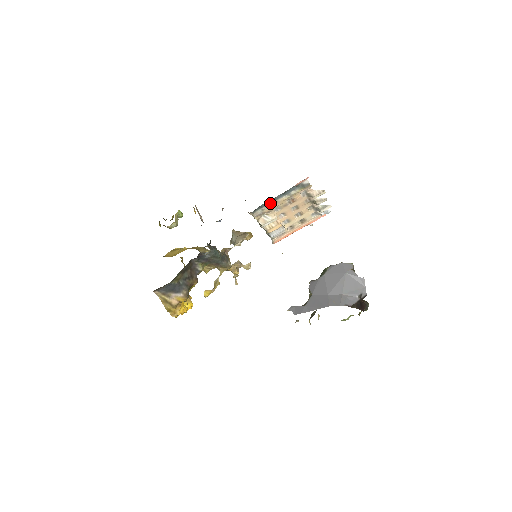
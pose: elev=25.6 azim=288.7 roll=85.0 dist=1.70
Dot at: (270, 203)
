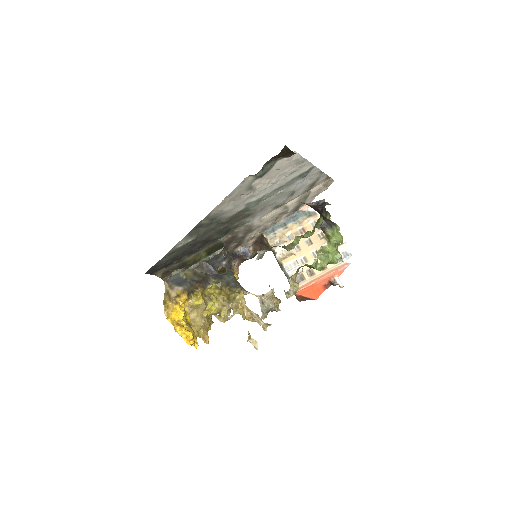
Dot at: (282, 228)
